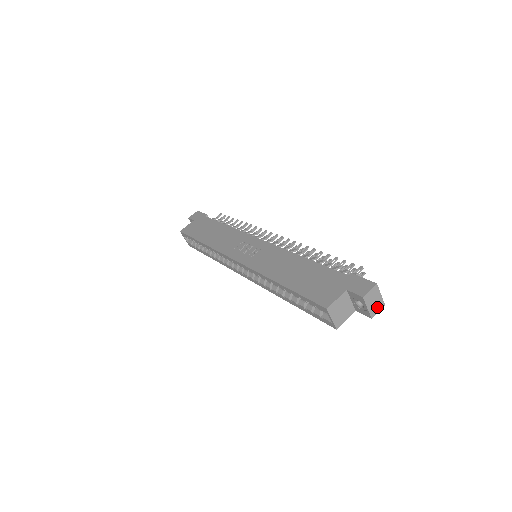
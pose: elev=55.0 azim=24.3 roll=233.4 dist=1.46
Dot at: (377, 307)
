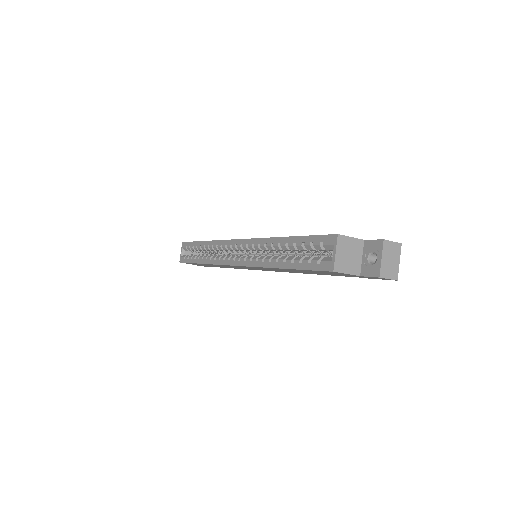
Dot at: (390, 271)
